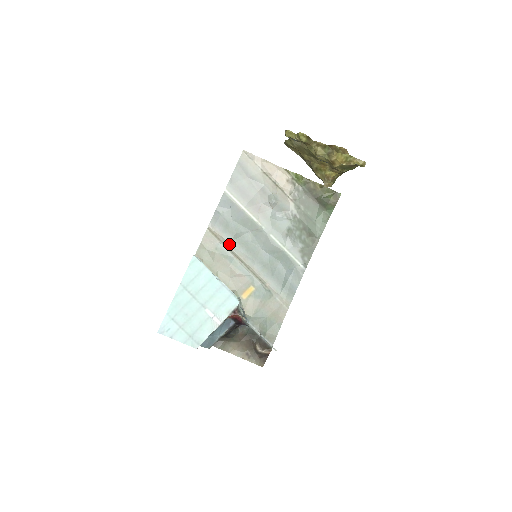
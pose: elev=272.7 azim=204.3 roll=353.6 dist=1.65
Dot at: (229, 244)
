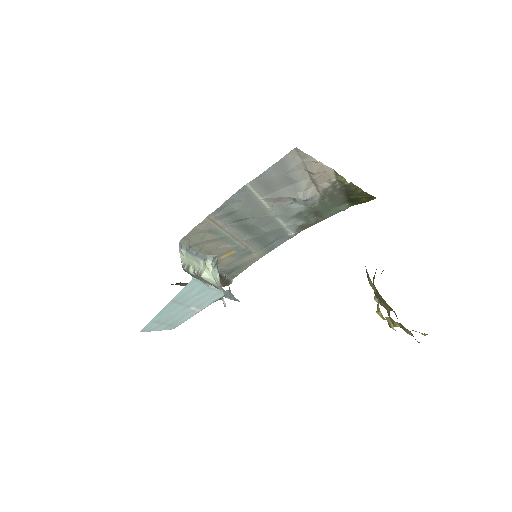
Dot at: (226, 225)
